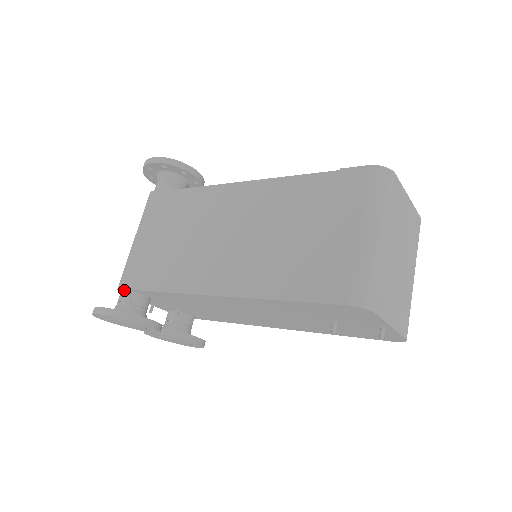
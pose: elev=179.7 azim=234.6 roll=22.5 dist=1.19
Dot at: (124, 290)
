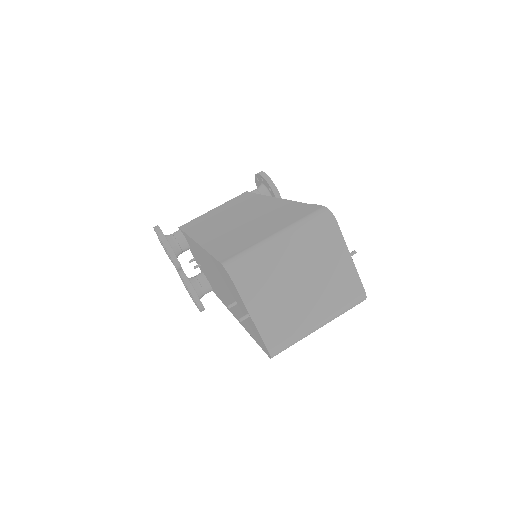
Dot at: occluded
